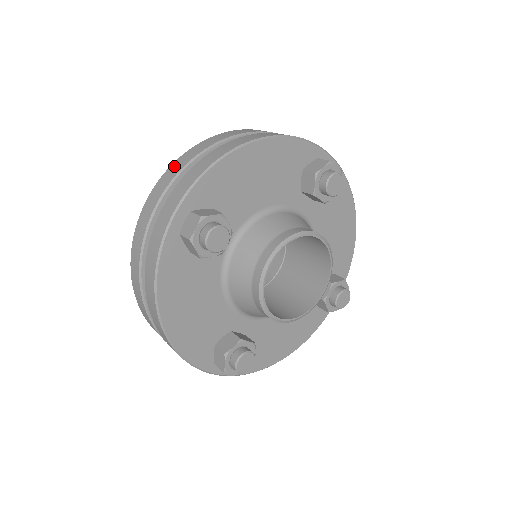
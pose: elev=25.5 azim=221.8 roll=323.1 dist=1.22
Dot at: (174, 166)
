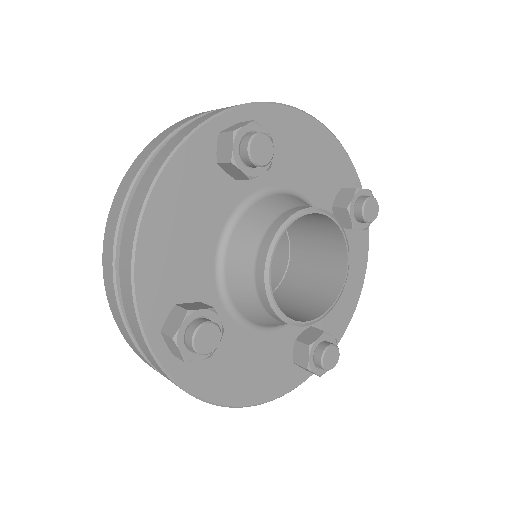
Dot at: occluded
